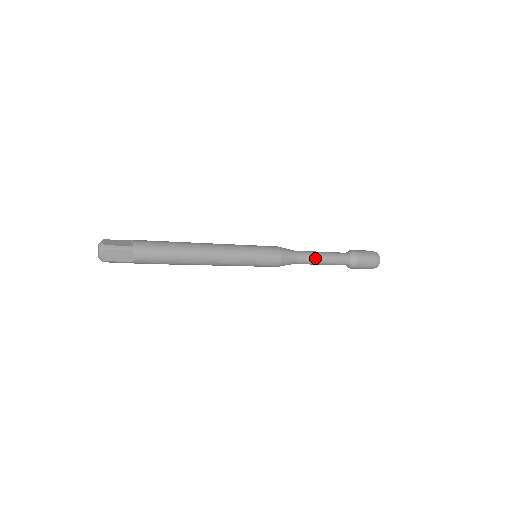
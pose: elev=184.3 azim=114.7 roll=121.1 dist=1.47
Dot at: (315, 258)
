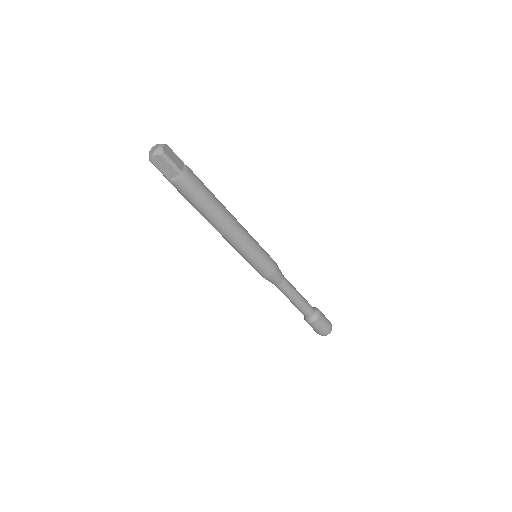
Dot at: (294, 287)
